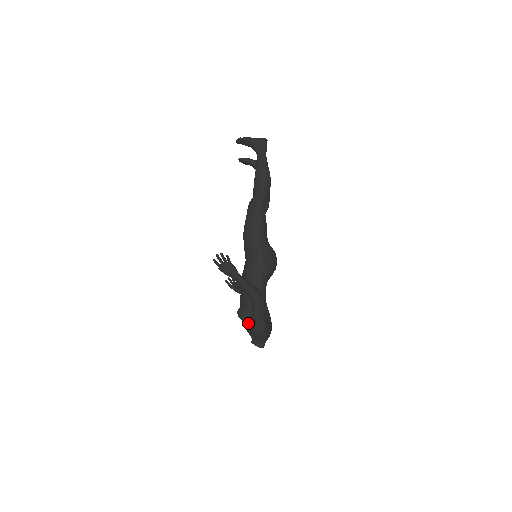
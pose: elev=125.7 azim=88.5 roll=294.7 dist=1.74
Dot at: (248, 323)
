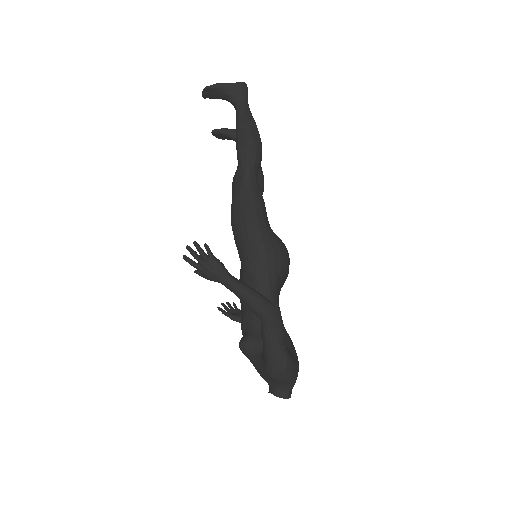
Dot at: (259, 360)
